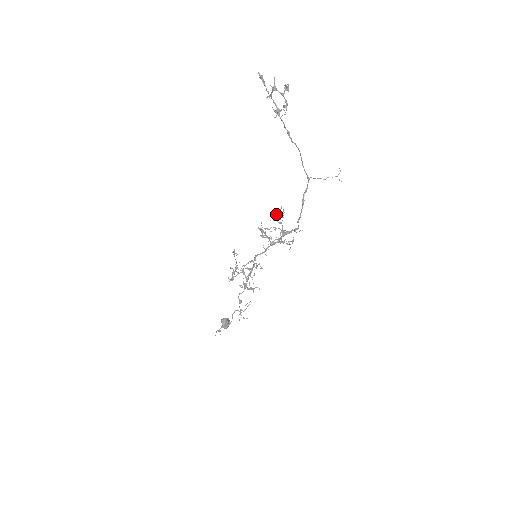
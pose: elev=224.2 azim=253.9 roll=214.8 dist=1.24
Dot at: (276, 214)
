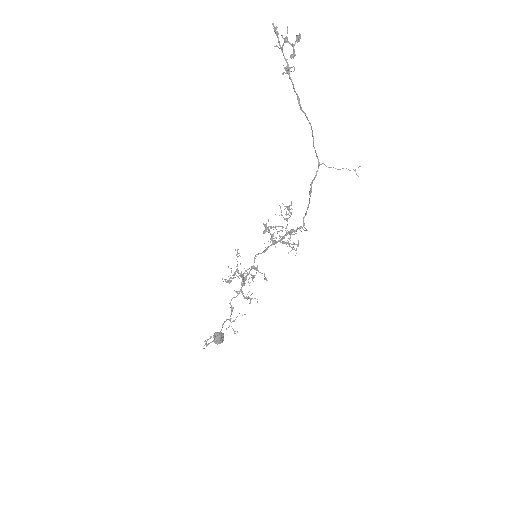
Dot at: (284, 209)
